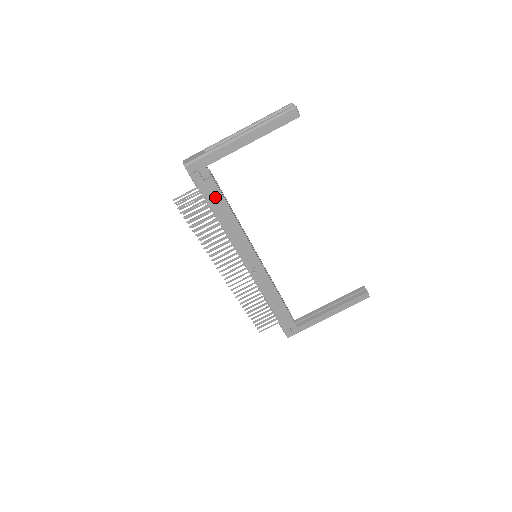
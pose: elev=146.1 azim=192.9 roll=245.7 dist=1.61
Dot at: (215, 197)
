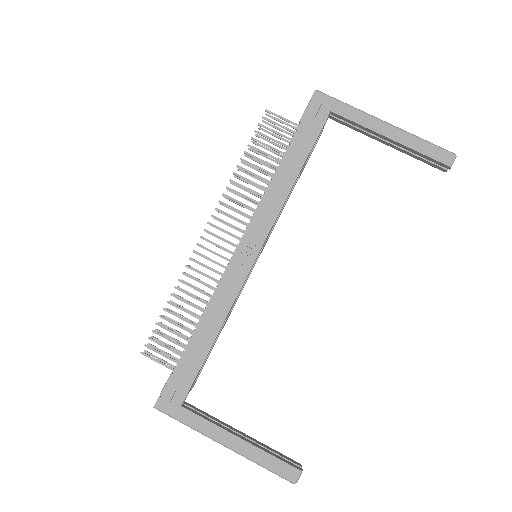
Dot at: (304, 142)
